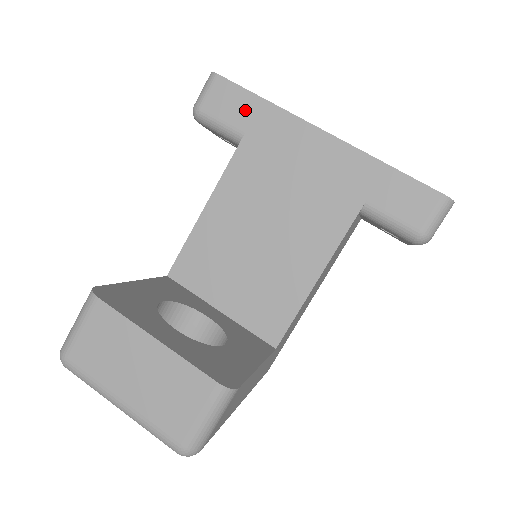
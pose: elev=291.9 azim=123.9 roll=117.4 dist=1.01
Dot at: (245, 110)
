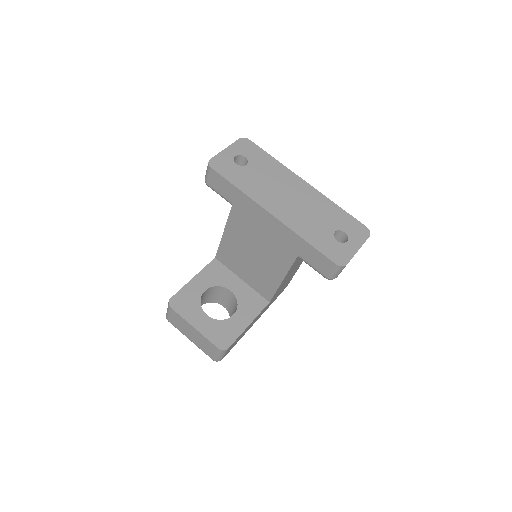
Dot at: (230, 192)
